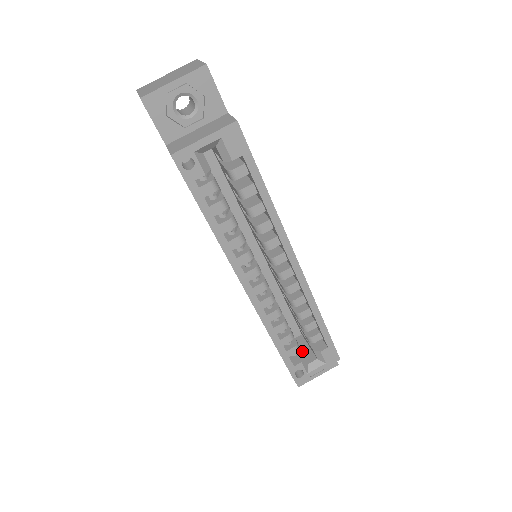
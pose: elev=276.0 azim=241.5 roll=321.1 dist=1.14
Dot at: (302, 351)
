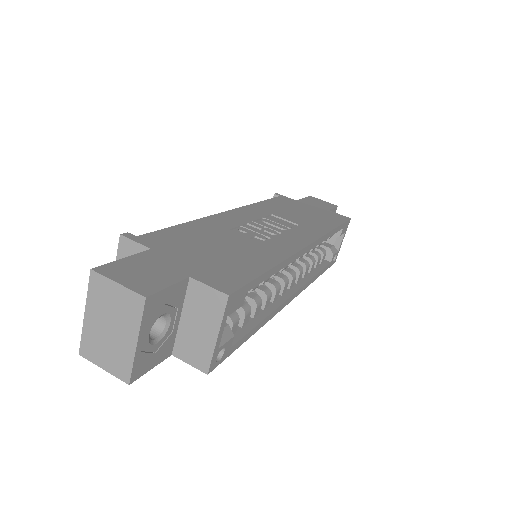
Dot at: occluded
